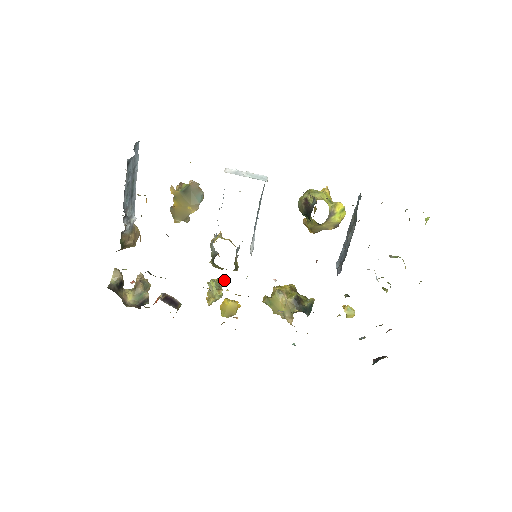
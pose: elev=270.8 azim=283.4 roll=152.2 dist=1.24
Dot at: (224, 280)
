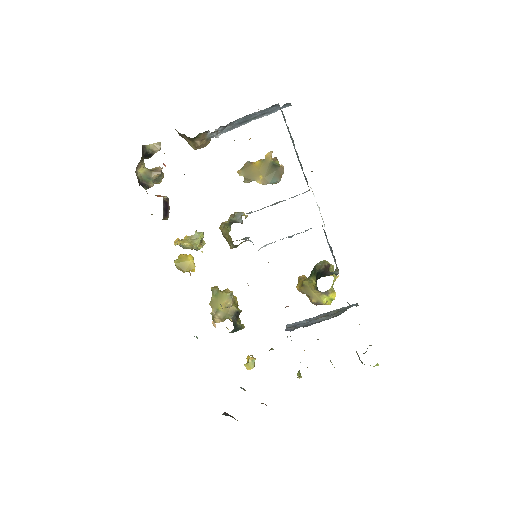
Dot at: occluded
